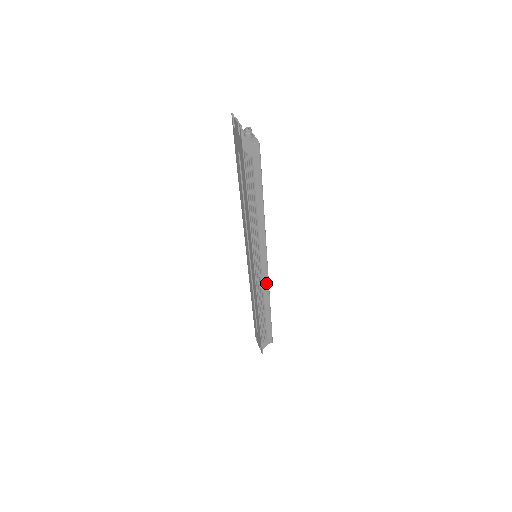
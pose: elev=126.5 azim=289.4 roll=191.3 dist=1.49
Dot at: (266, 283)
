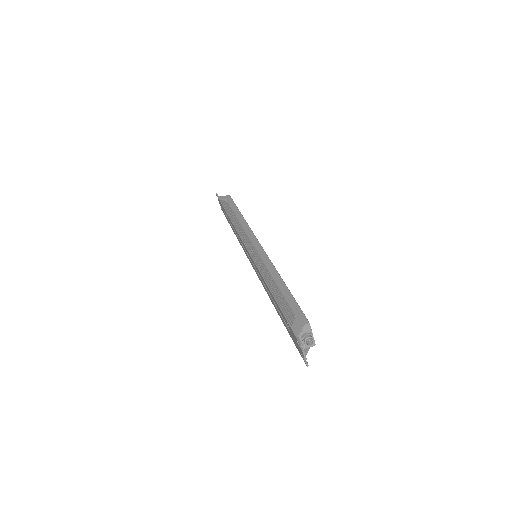
Dot at: occluded
